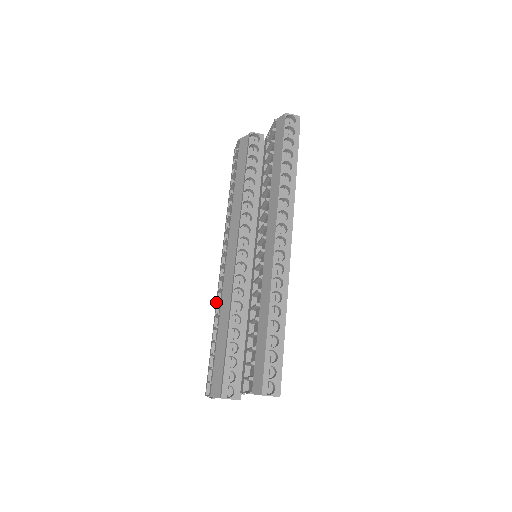
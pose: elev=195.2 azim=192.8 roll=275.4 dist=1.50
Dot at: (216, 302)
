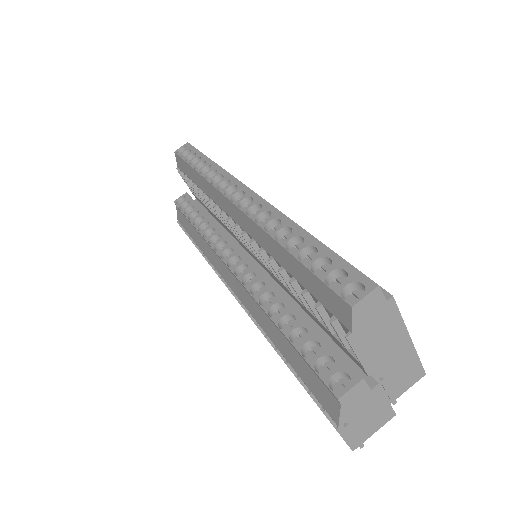
Dot at: occluded
